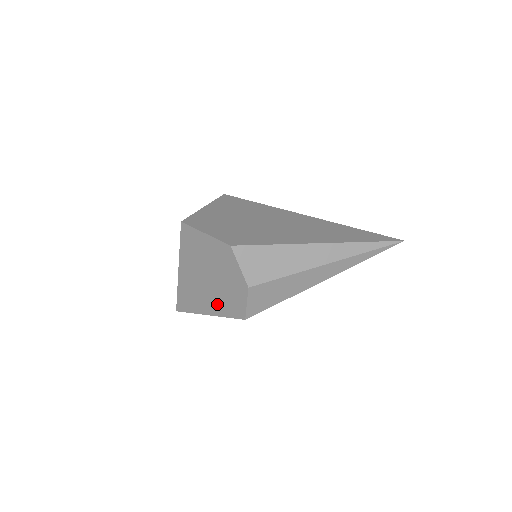
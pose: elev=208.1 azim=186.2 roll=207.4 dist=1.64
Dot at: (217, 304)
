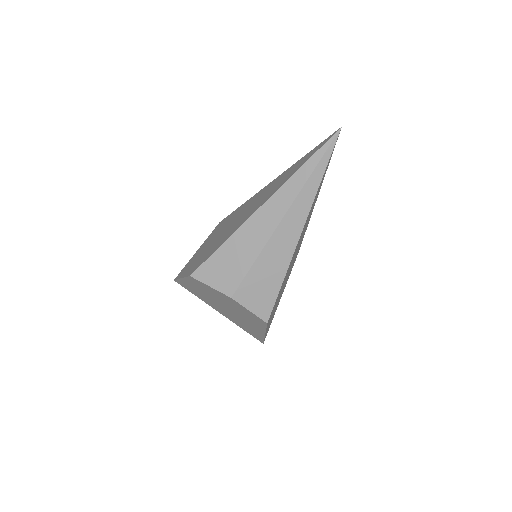
Dot at: (252, 323)
